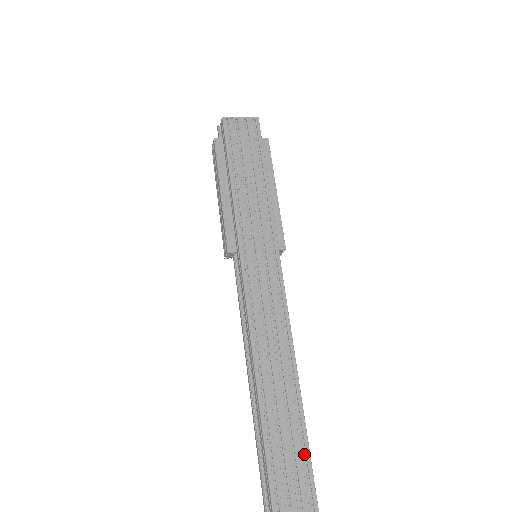
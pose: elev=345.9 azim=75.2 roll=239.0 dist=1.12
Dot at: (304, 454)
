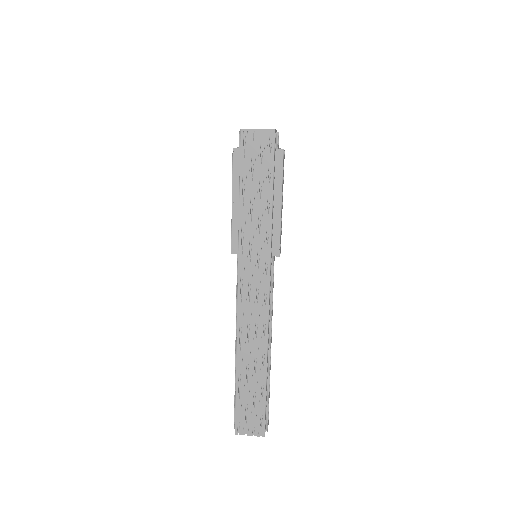
Dot at: (262, 399)
